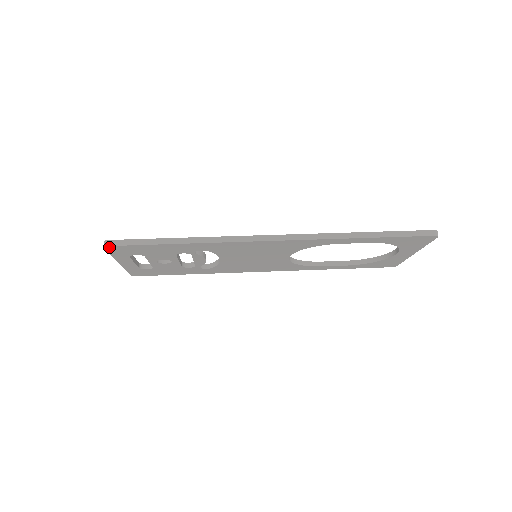
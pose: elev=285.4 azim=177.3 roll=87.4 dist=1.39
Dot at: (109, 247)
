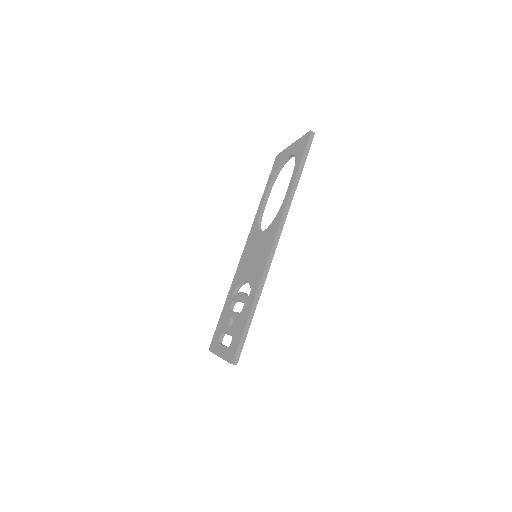
Dot at: (237, 361)
